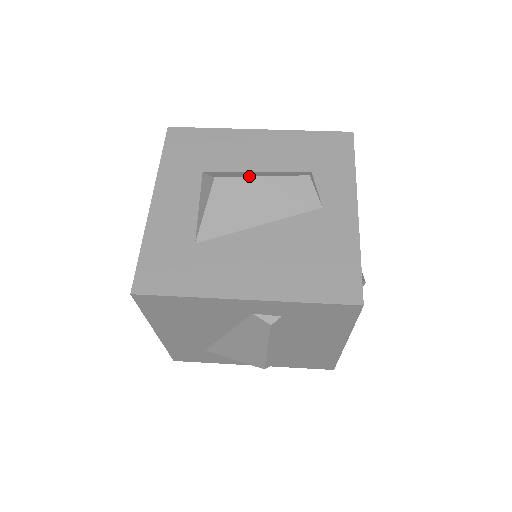
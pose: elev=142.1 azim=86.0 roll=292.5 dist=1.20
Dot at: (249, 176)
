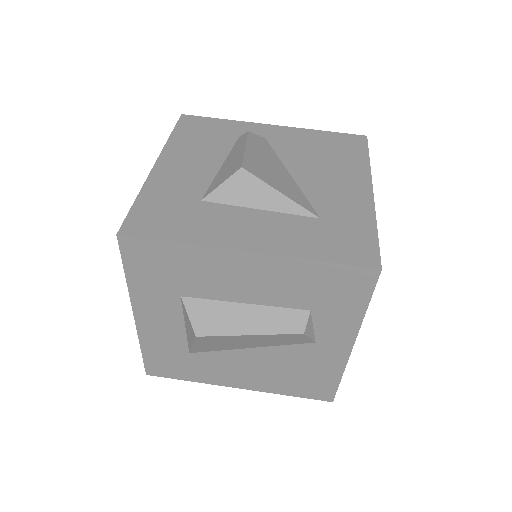
Dot at: (234, 335)
